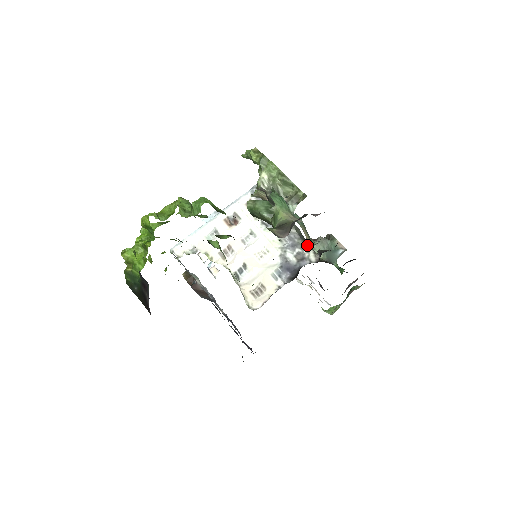
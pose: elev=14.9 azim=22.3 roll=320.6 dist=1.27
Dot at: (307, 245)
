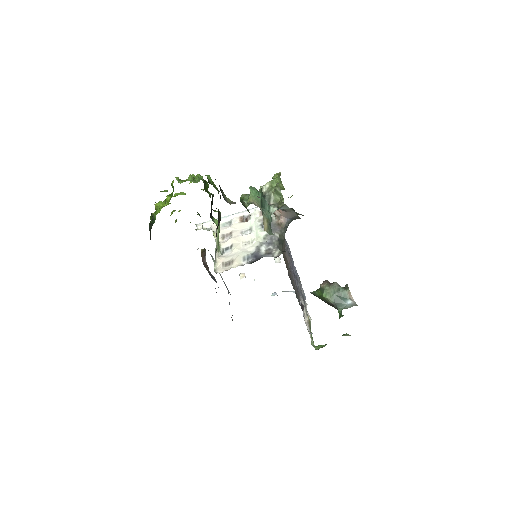
Dot at: (279, 246)
